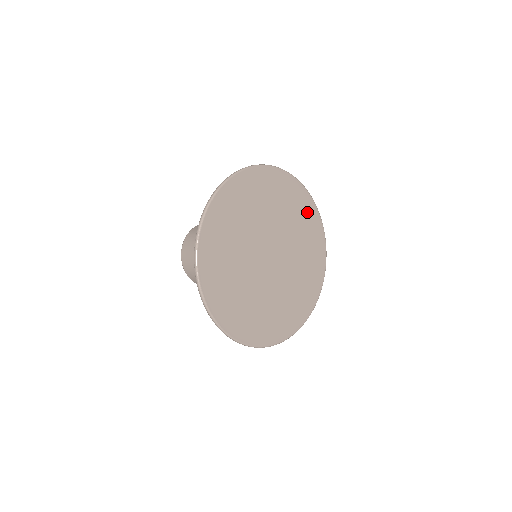
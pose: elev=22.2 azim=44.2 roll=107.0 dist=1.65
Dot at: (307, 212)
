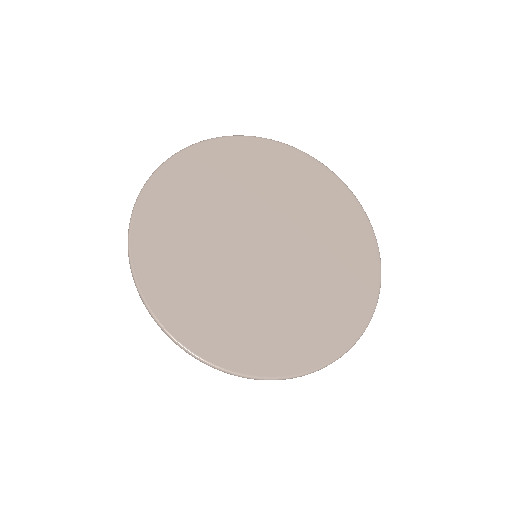
Dot at: (317, 181)
